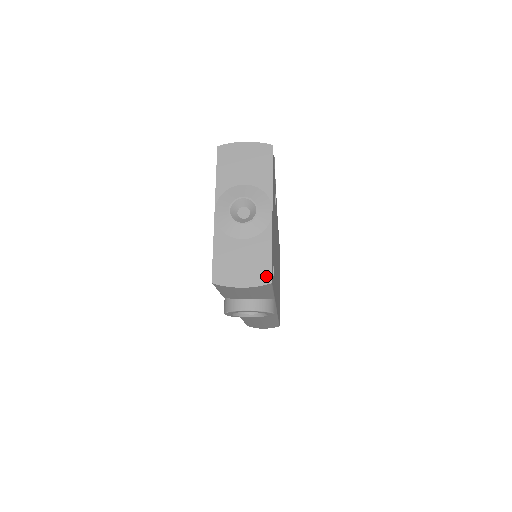
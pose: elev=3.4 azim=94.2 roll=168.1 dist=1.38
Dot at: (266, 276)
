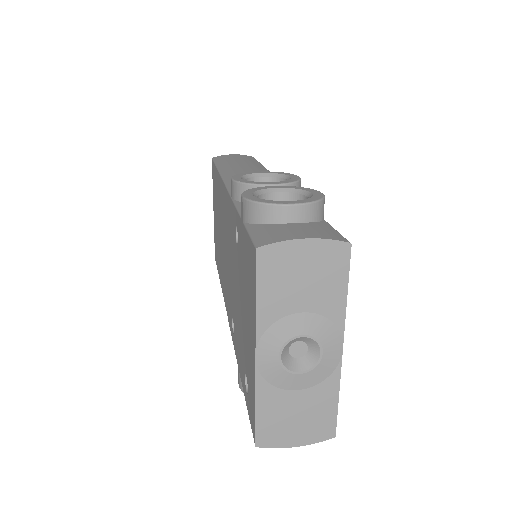
Dot at: (328, 431)
